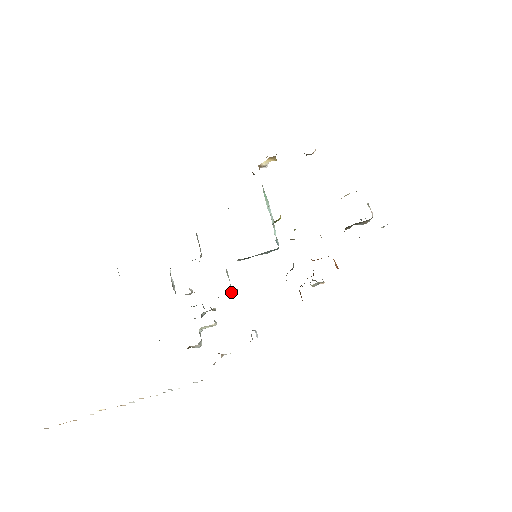
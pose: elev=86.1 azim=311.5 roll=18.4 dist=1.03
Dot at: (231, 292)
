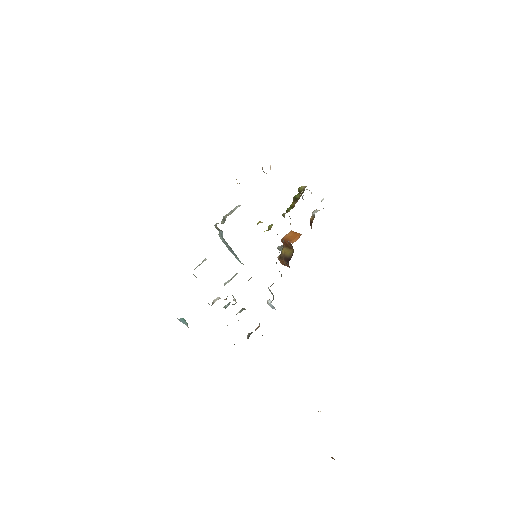
Dot at: occluded
